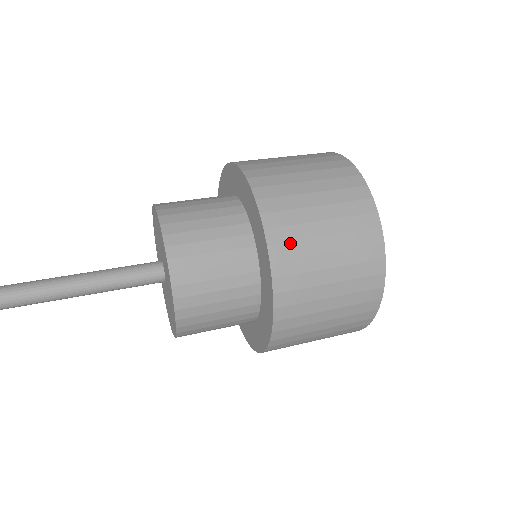
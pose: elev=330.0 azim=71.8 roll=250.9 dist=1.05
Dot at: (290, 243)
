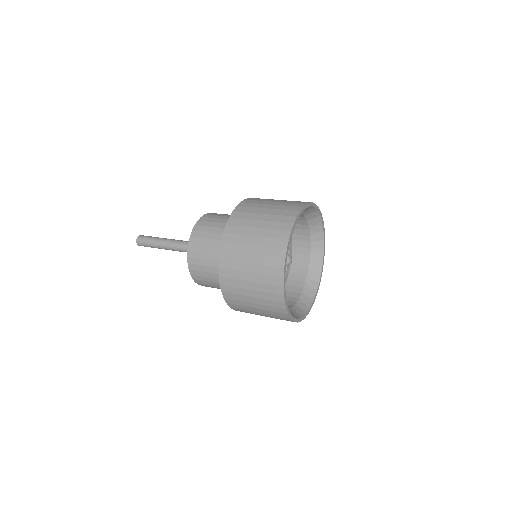
Dot at: (244, 213)
